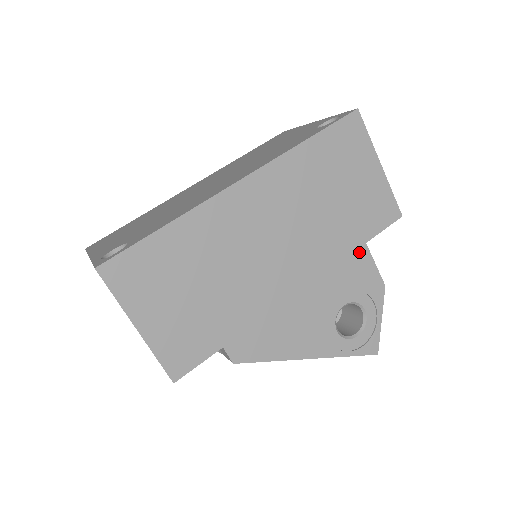
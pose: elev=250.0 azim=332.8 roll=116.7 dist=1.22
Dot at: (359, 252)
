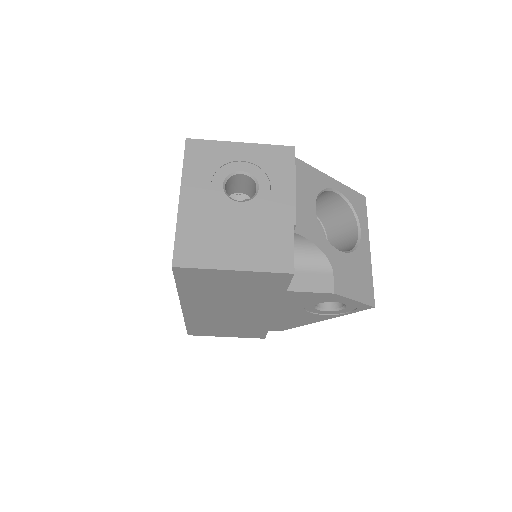
Dot at: (288, 294)
